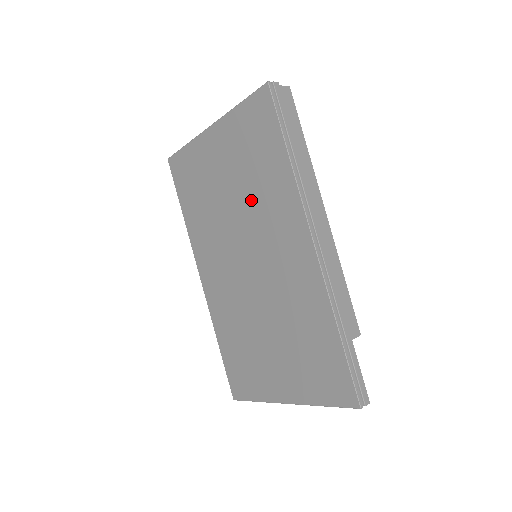
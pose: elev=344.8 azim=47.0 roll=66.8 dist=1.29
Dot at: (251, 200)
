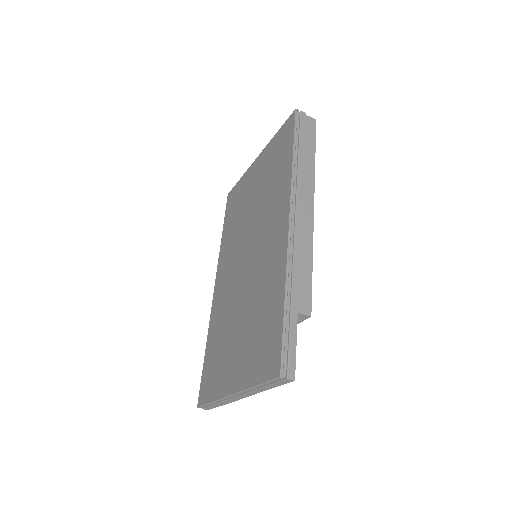
Dot at: (263, 202)
